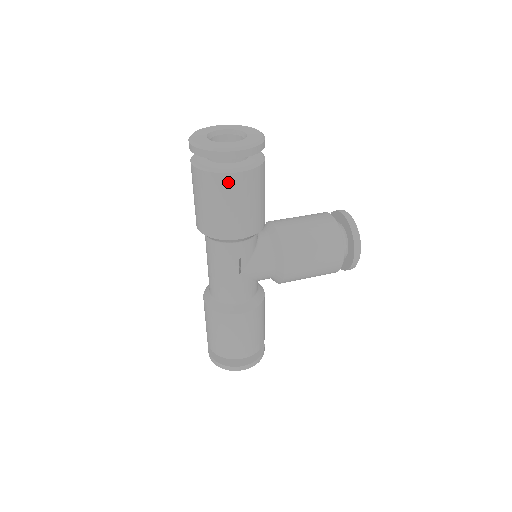
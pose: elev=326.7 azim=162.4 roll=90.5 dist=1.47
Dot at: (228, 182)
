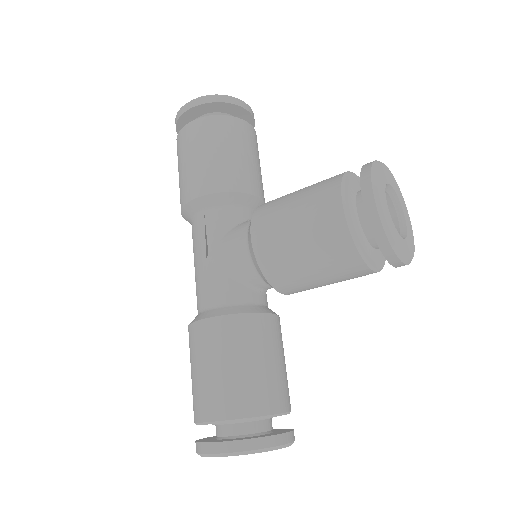
Dot at: (183, 137)
